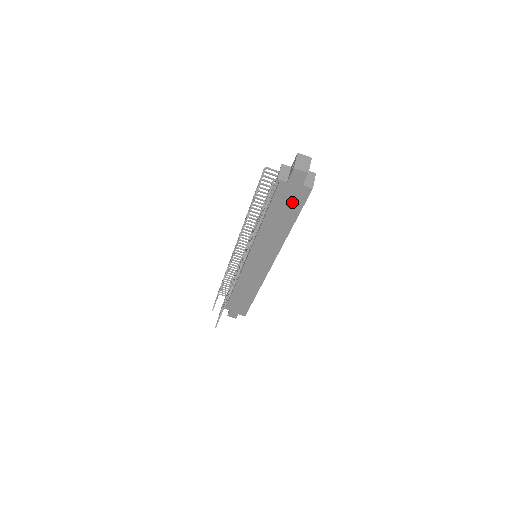
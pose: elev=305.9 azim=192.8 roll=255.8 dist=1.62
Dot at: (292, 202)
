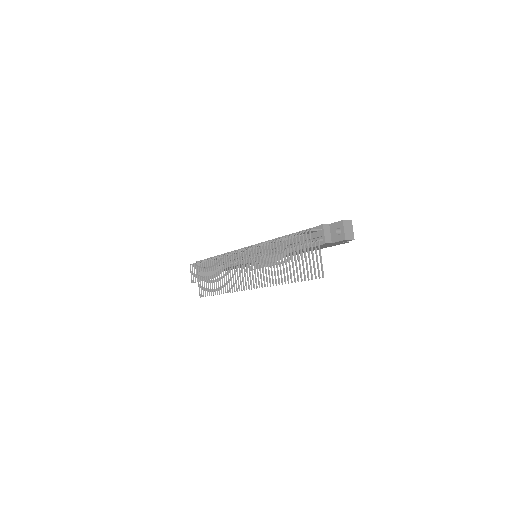
Dot at: (324, 246)
